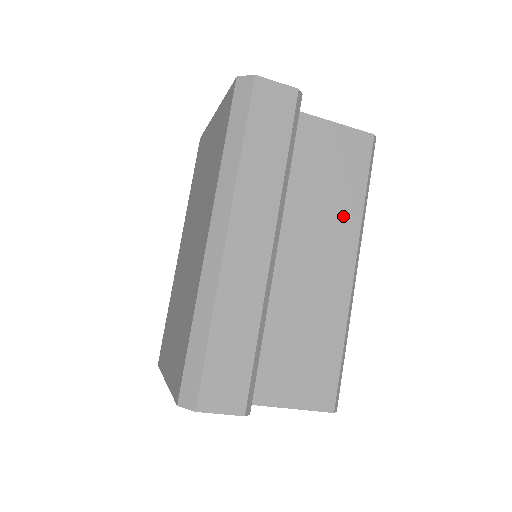
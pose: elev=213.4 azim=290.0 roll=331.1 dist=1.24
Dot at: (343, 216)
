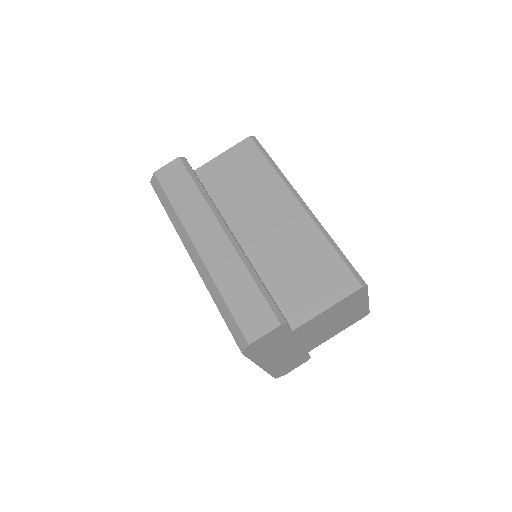
Dot at: (268, 186)
